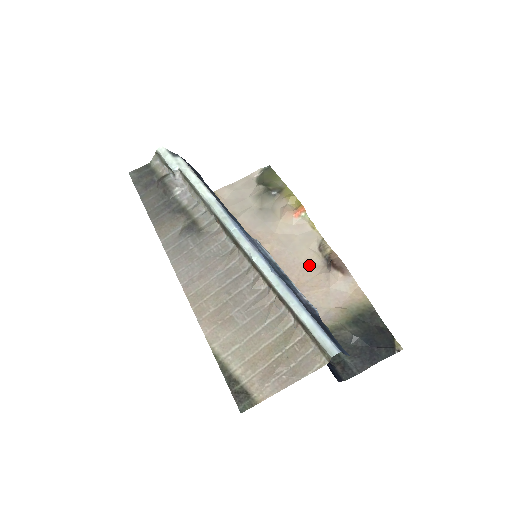
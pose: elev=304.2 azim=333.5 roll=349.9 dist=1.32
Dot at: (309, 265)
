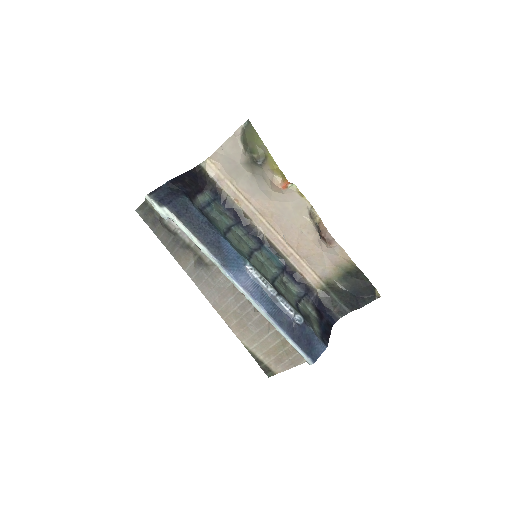
Dot at: (304, 231)
